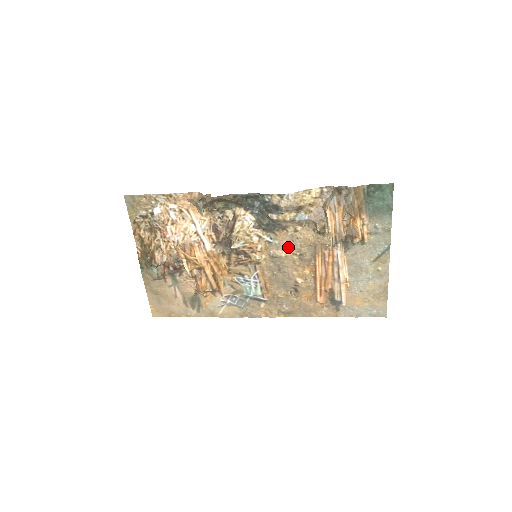
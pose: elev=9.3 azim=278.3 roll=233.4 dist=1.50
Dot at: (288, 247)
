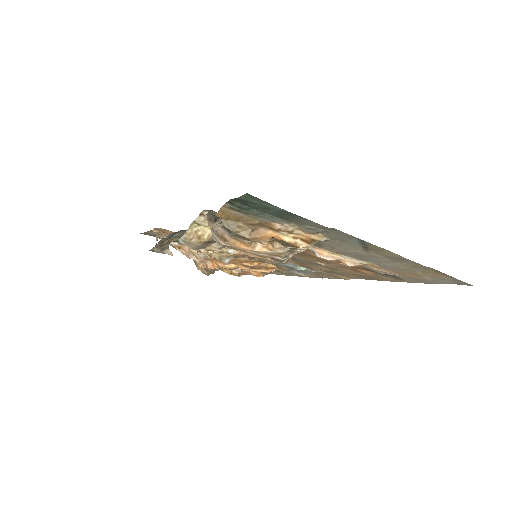
Dot at: occluded
